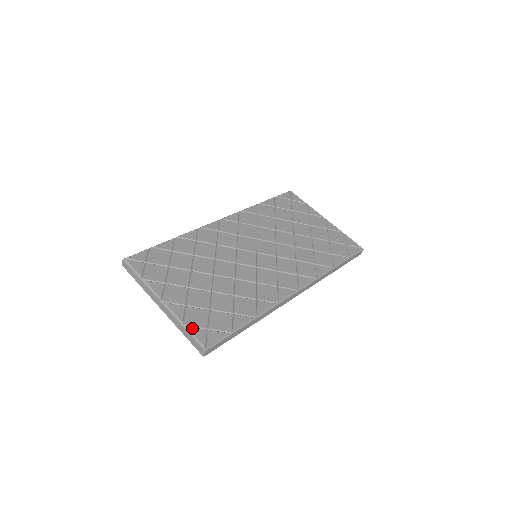
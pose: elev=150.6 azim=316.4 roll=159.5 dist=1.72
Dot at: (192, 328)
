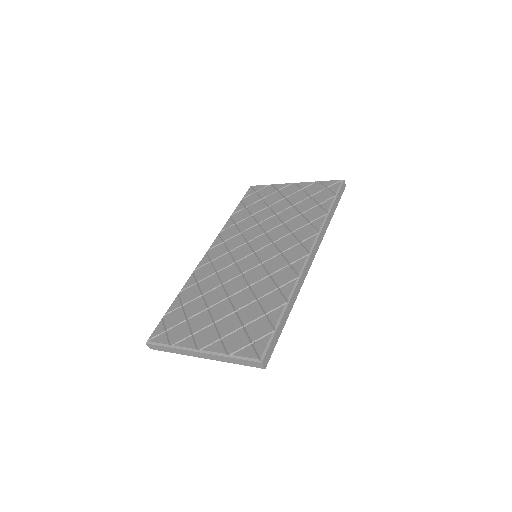
Dot at: (237, 353)
